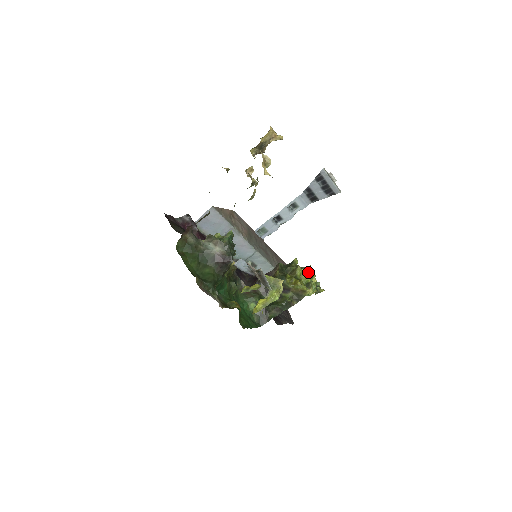
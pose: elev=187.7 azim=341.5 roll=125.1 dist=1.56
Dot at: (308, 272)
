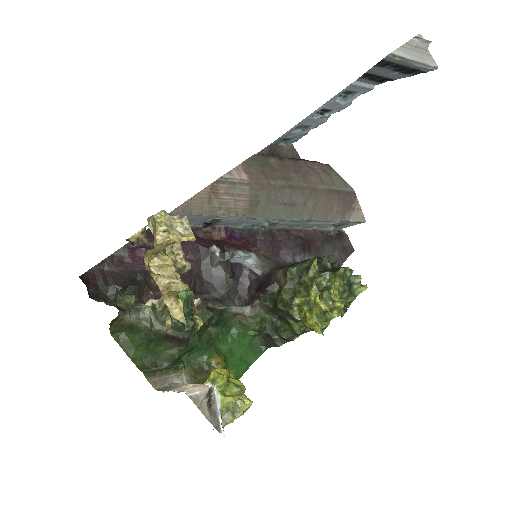
Dot at: (328, 295)
